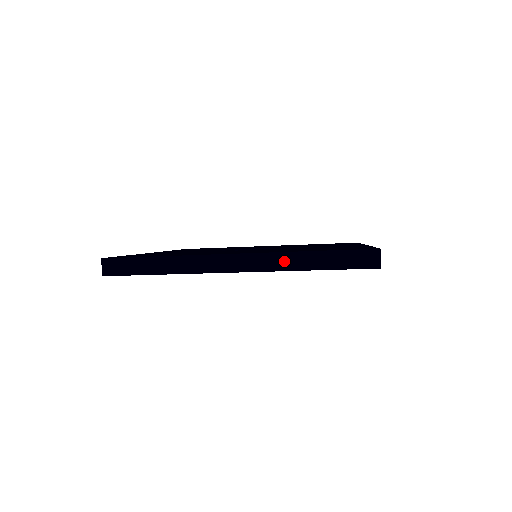
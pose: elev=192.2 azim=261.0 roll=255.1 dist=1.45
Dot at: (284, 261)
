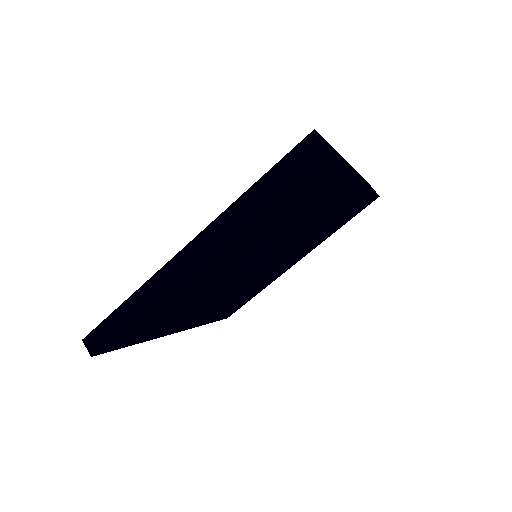
Dot at: (232, 217)
